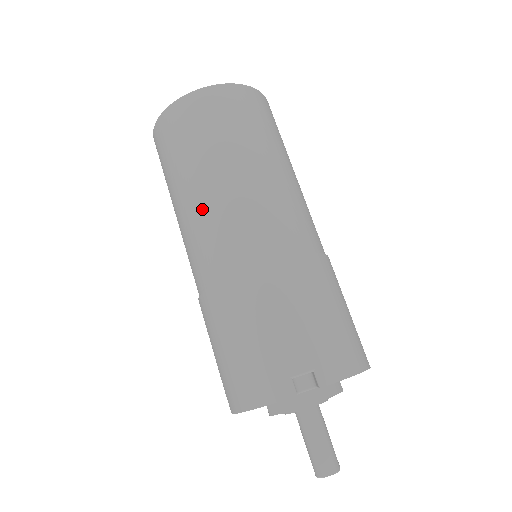
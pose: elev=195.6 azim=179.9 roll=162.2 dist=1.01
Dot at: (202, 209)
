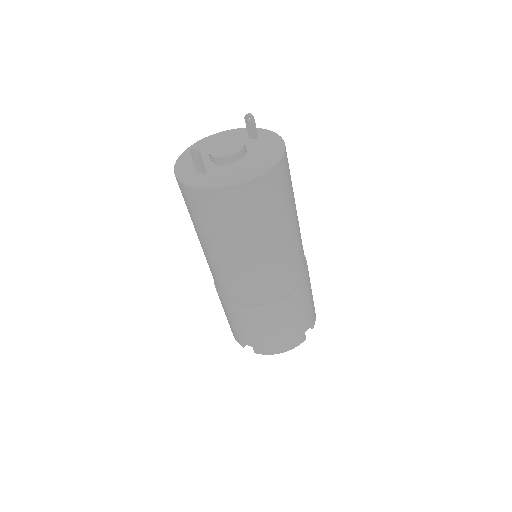
Dot at: (268, 261)
